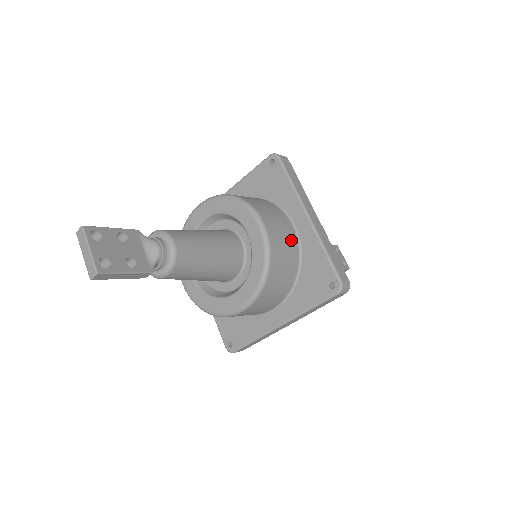
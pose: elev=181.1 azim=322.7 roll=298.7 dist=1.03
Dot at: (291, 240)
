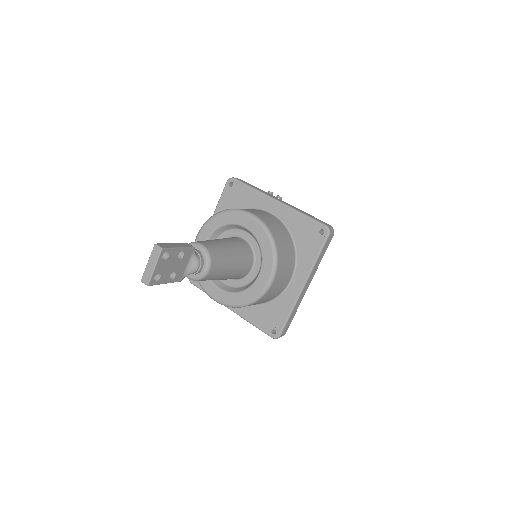
Dot at: (280, 290)
